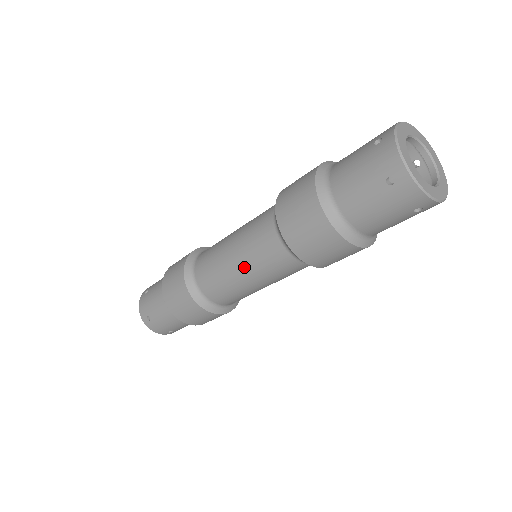
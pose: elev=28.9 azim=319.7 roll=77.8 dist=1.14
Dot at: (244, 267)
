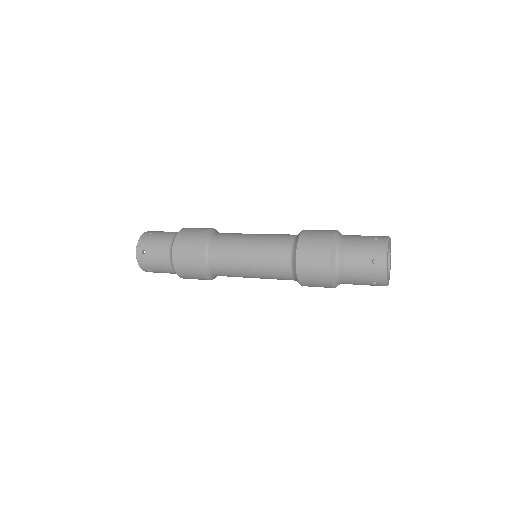
Dot at: (258, 277)
